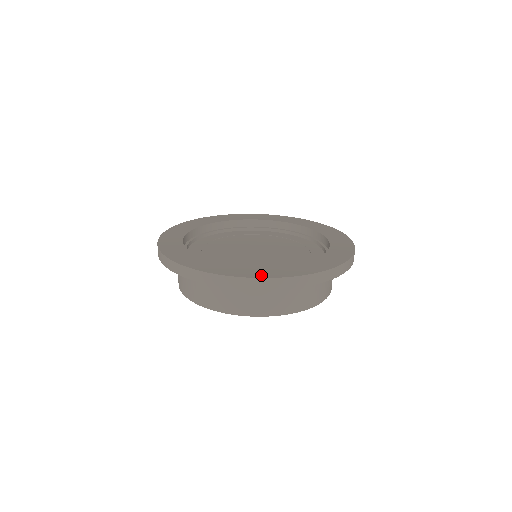
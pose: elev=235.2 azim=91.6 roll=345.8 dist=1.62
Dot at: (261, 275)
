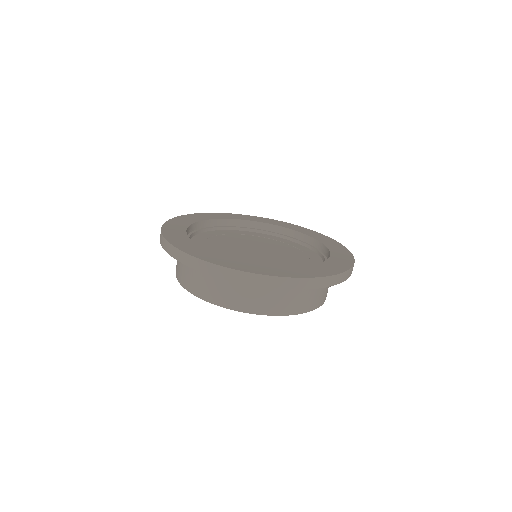
Dot at: (278, 274)
